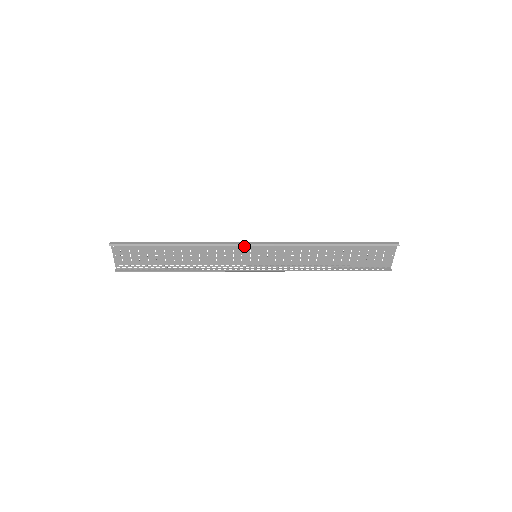
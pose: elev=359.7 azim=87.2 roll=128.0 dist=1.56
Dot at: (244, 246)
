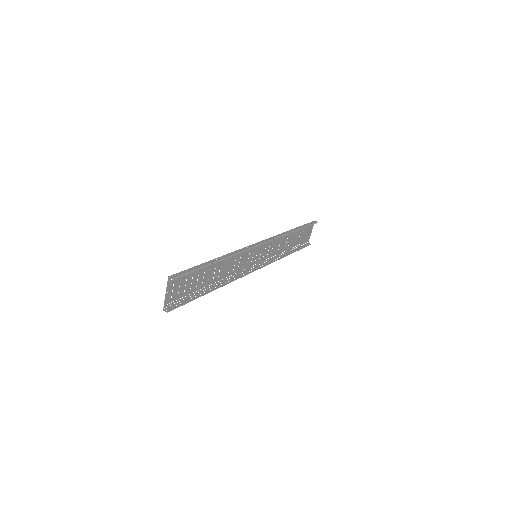
Dot at: (251, 249)
